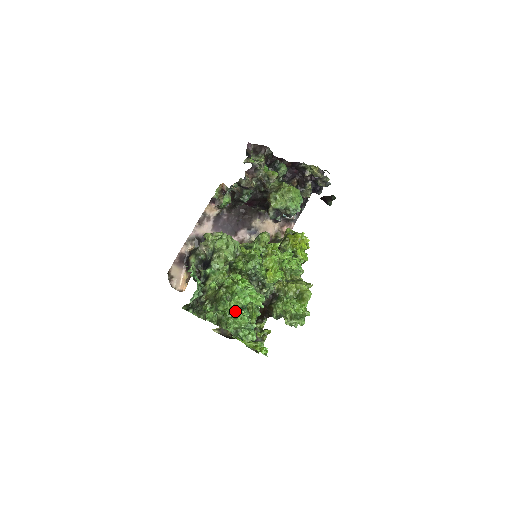
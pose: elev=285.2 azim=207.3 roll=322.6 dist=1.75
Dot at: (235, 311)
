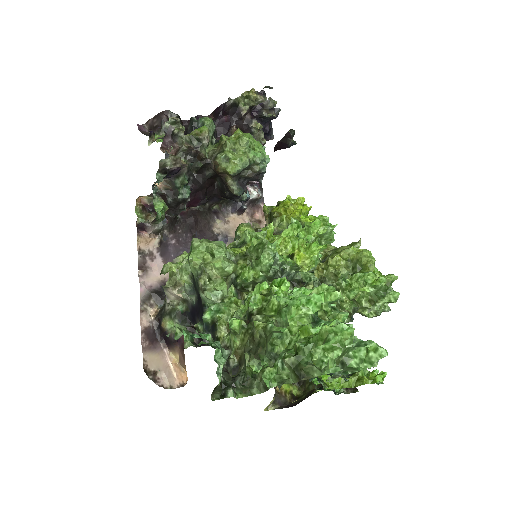
Dot at: (310, 333)
